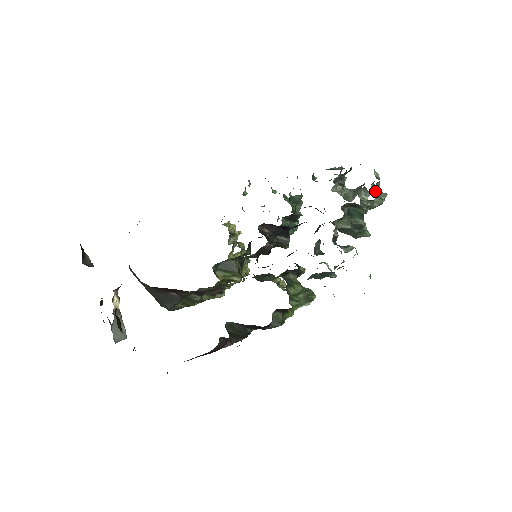
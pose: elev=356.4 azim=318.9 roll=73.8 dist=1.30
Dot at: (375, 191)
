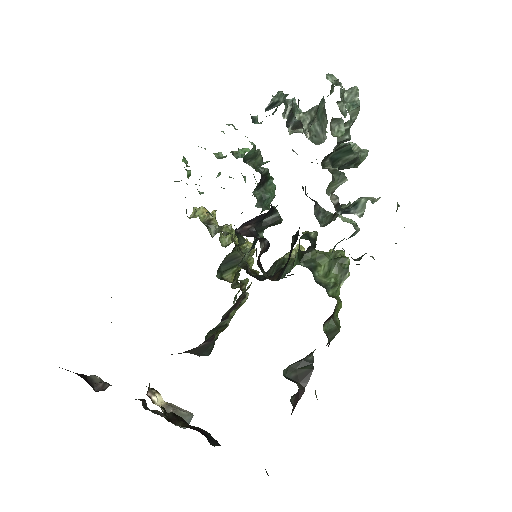
Dot at: (344, 103)
